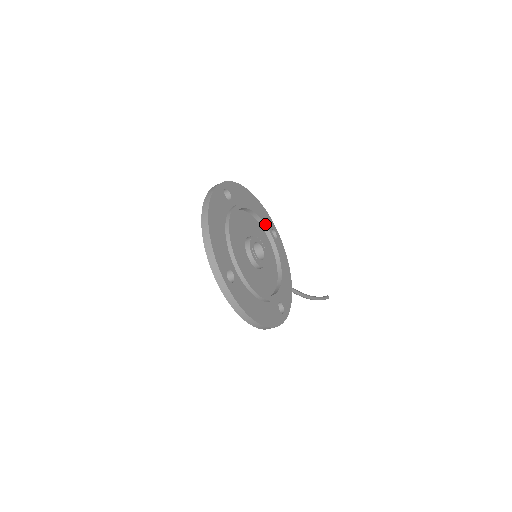
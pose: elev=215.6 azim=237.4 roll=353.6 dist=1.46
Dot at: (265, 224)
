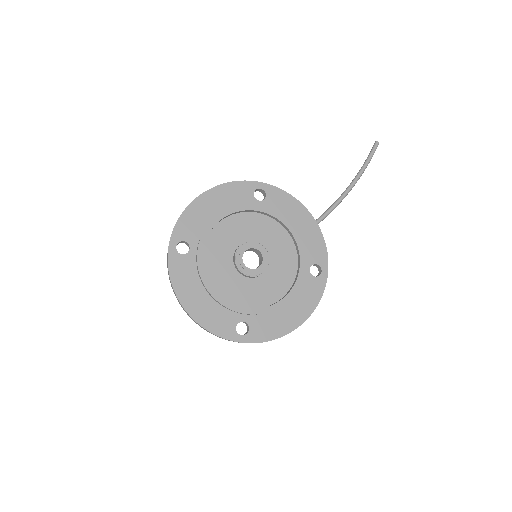
Dot at: (240, 211)
